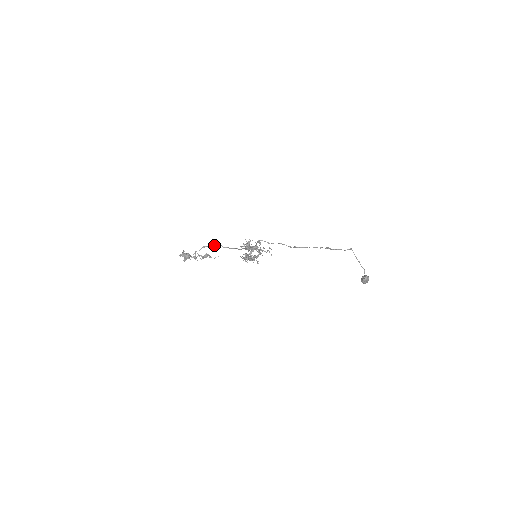
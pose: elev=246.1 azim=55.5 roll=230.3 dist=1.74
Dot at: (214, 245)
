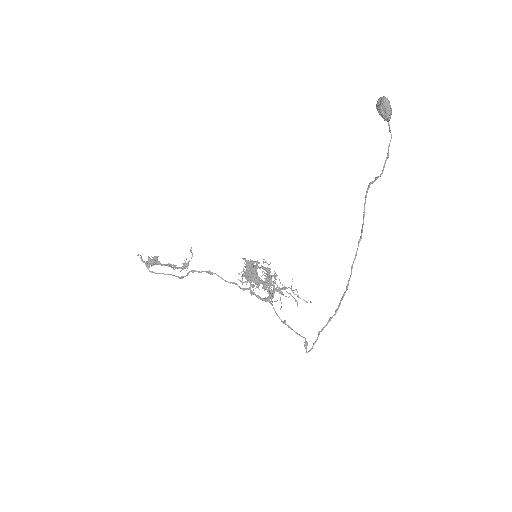
Dot at: occluded
